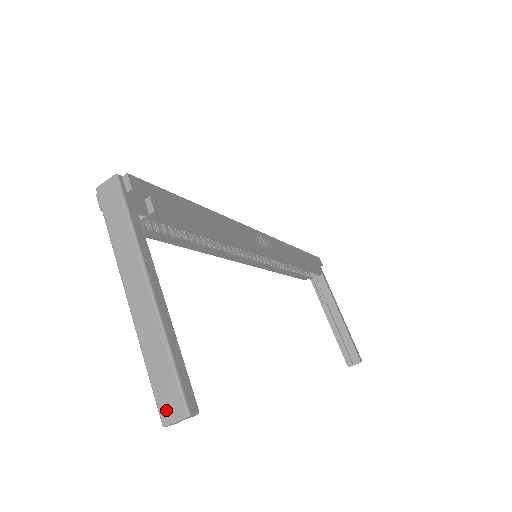
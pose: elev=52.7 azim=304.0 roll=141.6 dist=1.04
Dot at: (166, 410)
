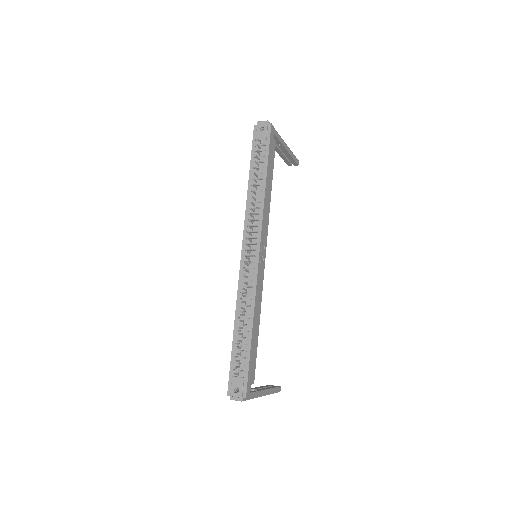
Dot at: occluded
